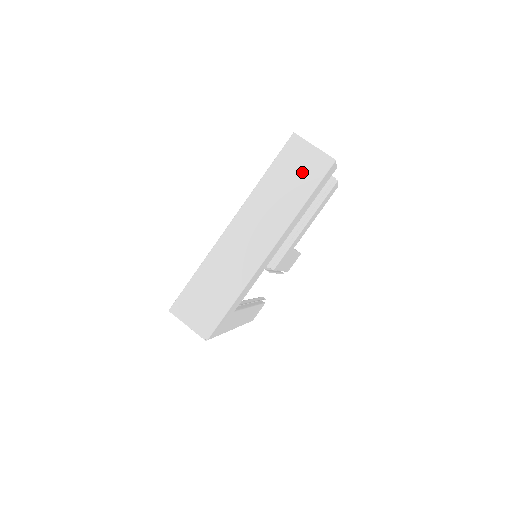
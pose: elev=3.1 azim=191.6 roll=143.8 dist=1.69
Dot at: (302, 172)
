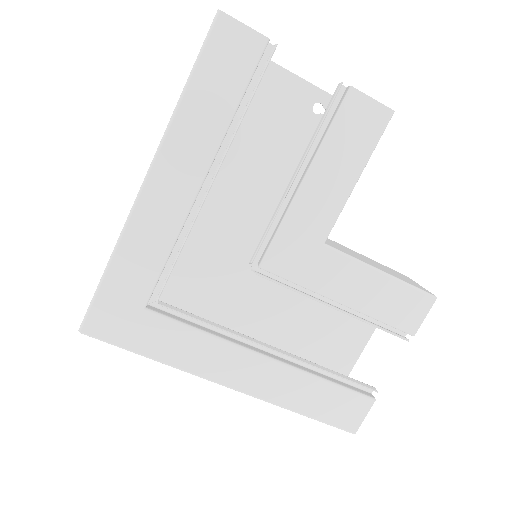
Dot at: occluded
